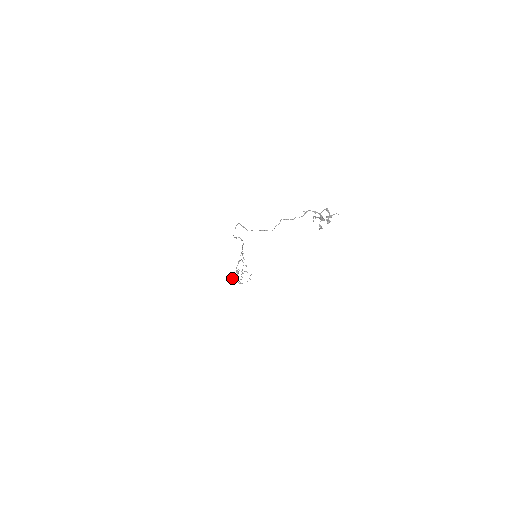
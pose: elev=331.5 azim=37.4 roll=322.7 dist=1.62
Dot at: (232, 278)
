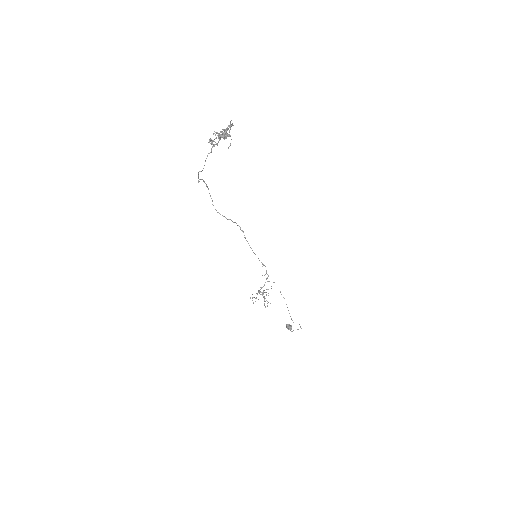
Dot at: (287, 324)
